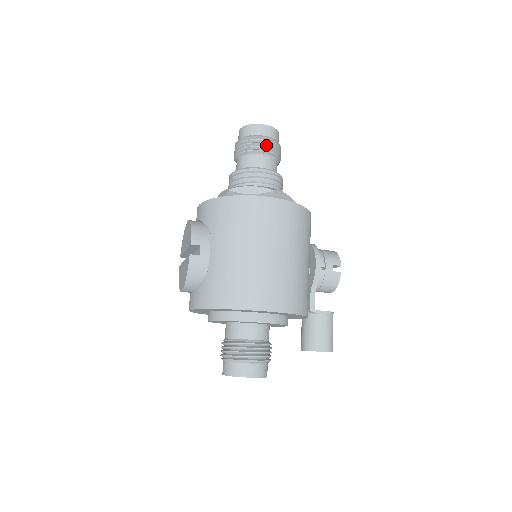
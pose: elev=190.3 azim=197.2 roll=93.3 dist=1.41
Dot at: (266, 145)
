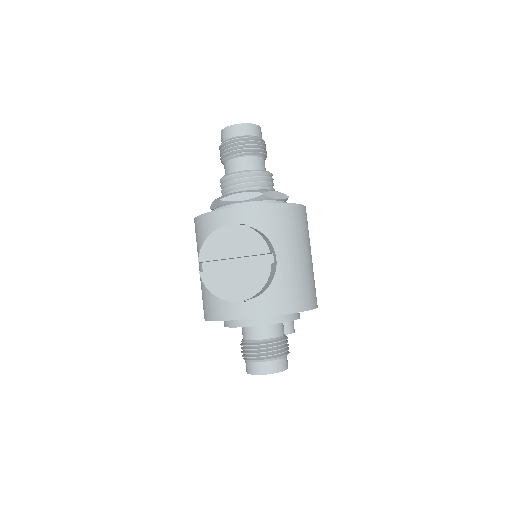
Dot at: (265, 148)
